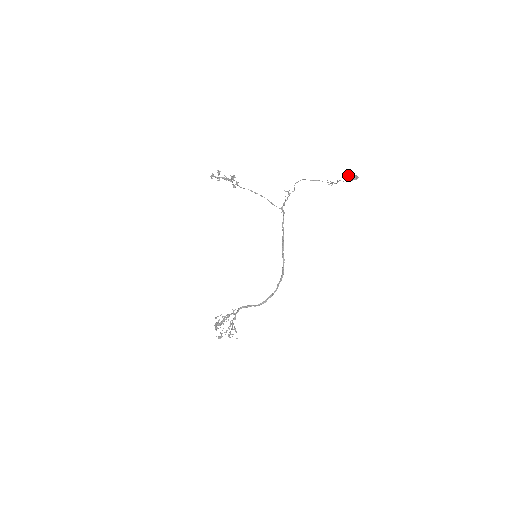
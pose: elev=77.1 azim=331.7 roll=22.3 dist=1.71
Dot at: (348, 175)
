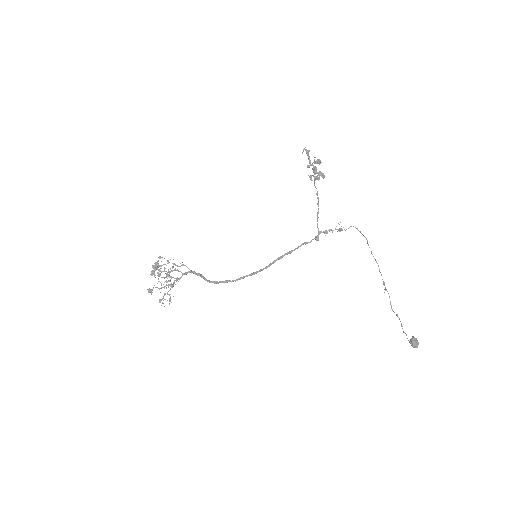
Dot at: (414, 338)
